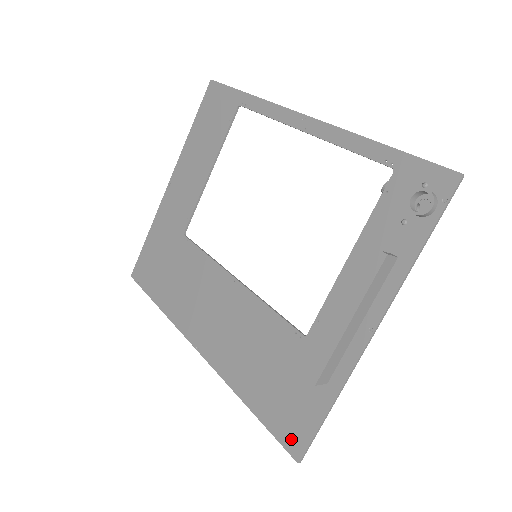
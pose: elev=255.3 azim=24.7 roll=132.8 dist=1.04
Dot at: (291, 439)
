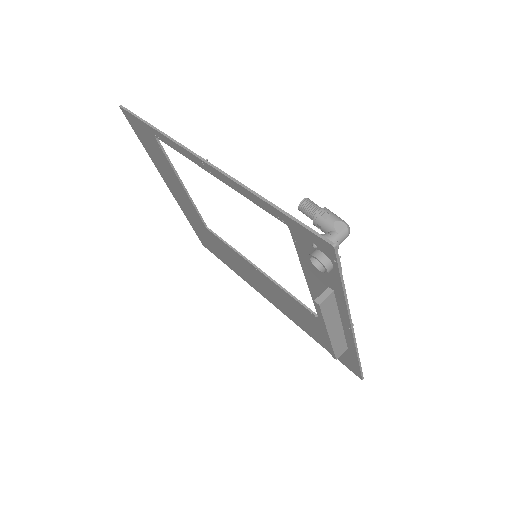
Dot at: (350, 368)
